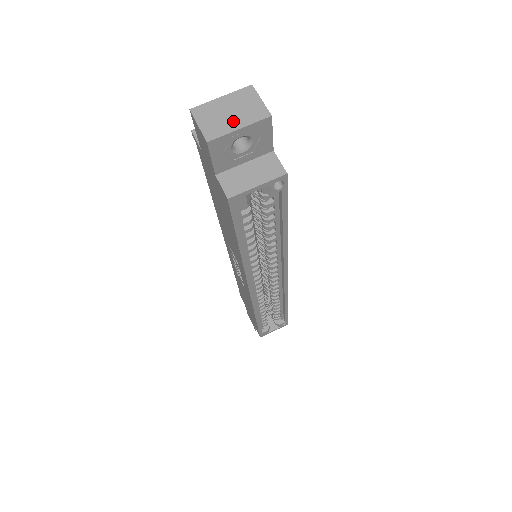
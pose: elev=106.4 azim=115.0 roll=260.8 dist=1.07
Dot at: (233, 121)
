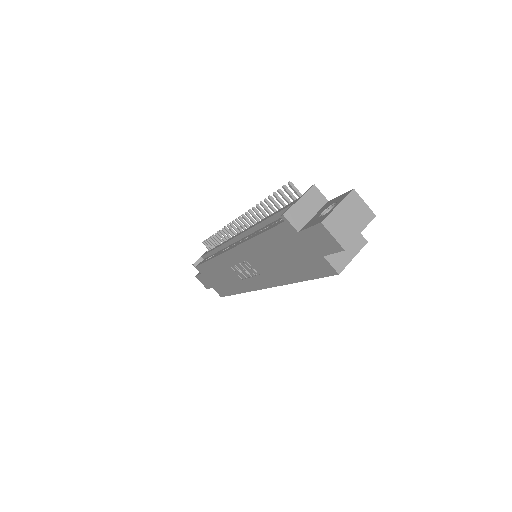
Dot at: (354, 227)
